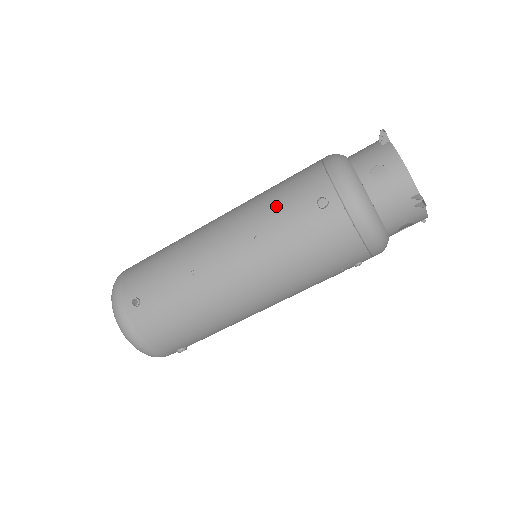
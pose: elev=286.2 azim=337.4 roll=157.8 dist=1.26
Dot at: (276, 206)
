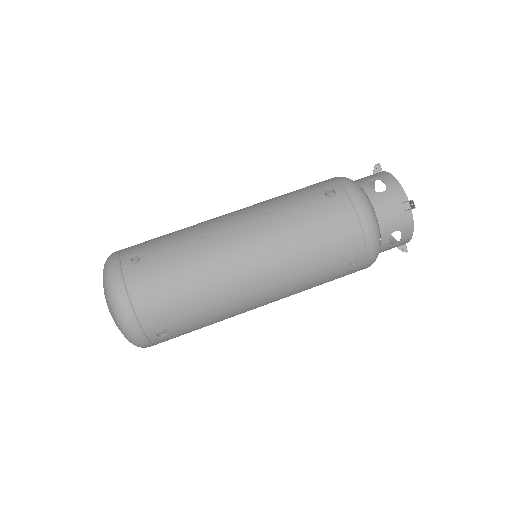
Dot at: (288, 196)
